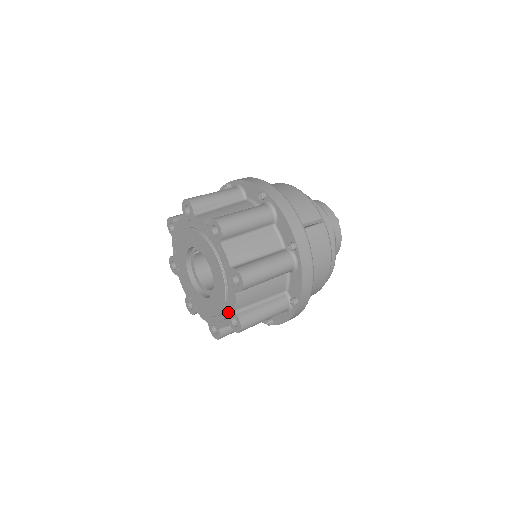
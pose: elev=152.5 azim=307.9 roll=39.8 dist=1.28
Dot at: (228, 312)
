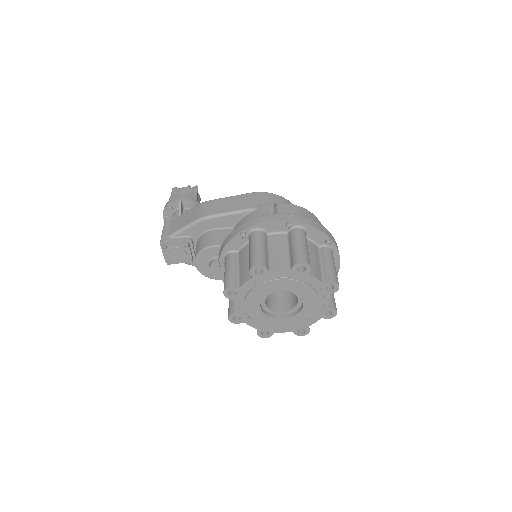
Dot at: (299, 326)
